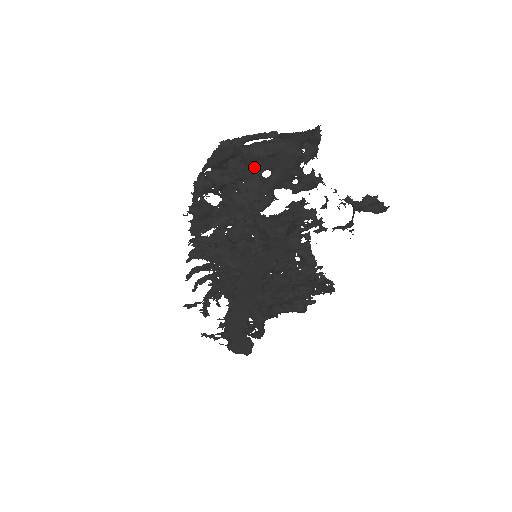
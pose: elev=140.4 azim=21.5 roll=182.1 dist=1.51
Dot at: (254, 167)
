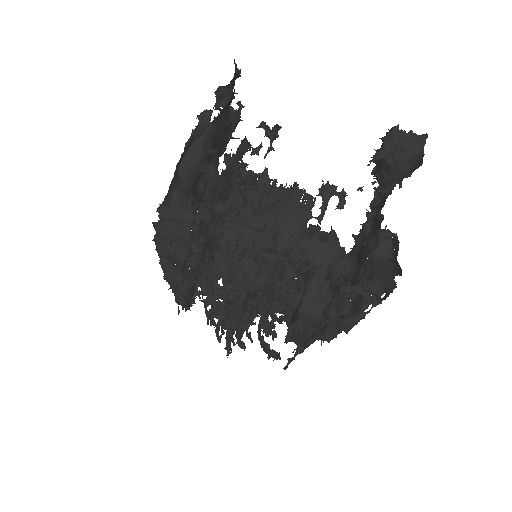
Dot at: (197, 184)
